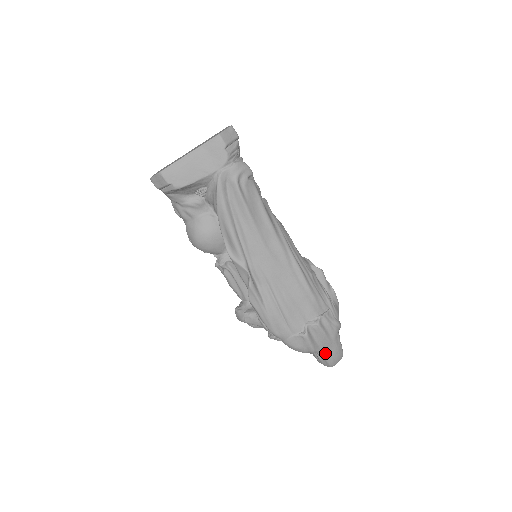
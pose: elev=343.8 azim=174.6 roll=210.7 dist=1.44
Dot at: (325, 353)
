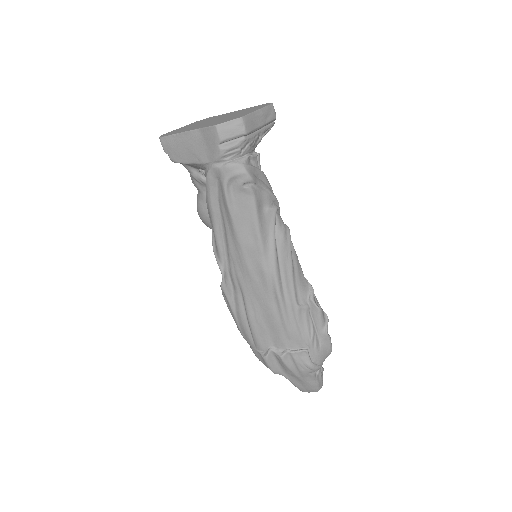
Dot at: (292, 380)
